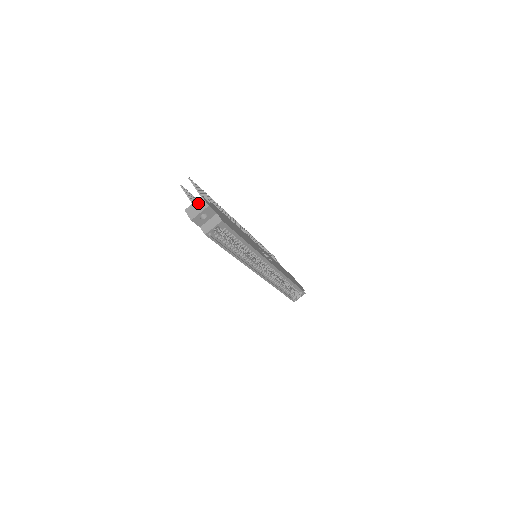
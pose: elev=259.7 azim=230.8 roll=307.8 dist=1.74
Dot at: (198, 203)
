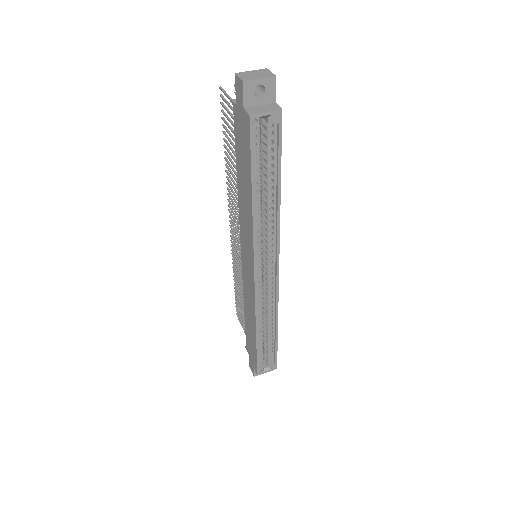
Dot at: (259, 71)
